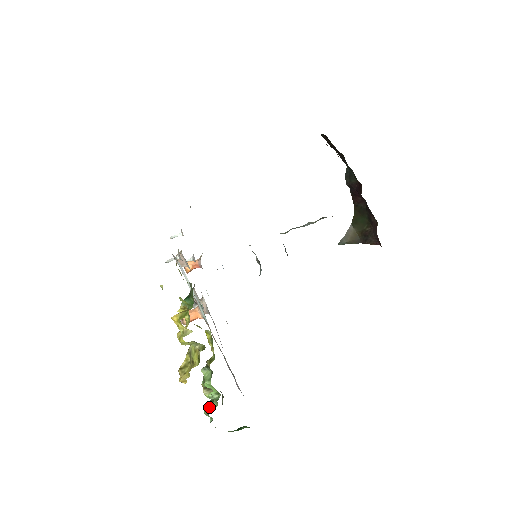
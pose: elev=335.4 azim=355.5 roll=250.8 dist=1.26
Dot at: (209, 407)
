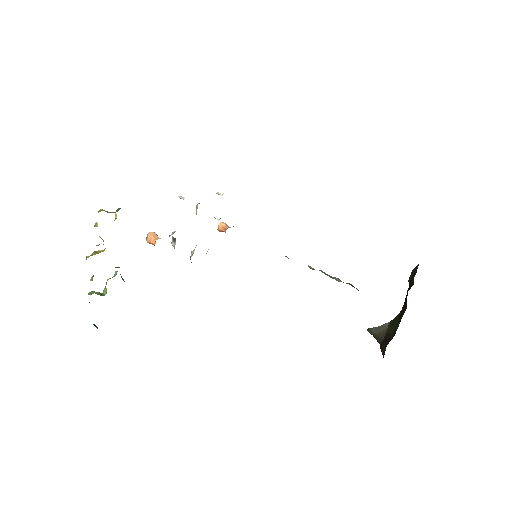
Dot at: (92, 292)
